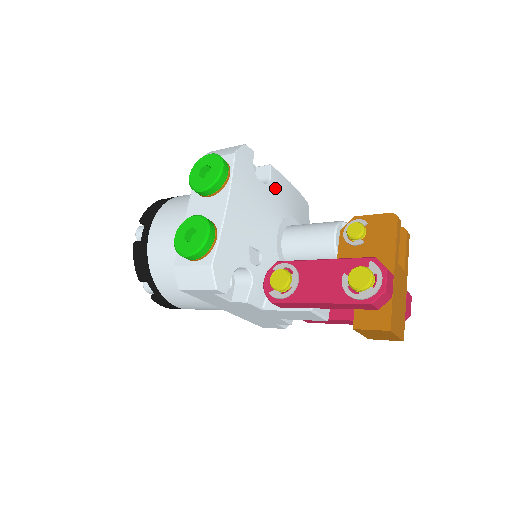
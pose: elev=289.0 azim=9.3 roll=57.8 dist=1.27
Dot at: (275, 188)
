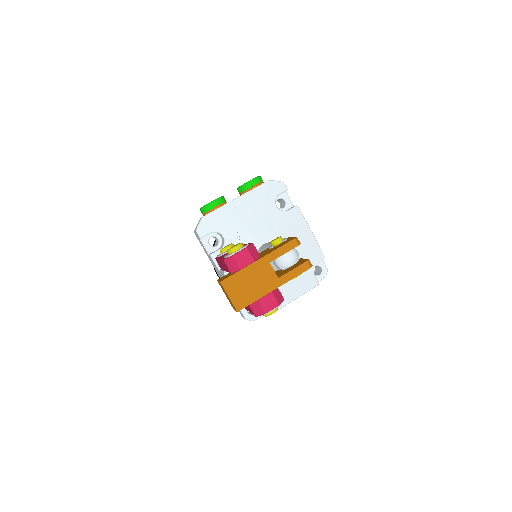
Dot at: (287, 218)
